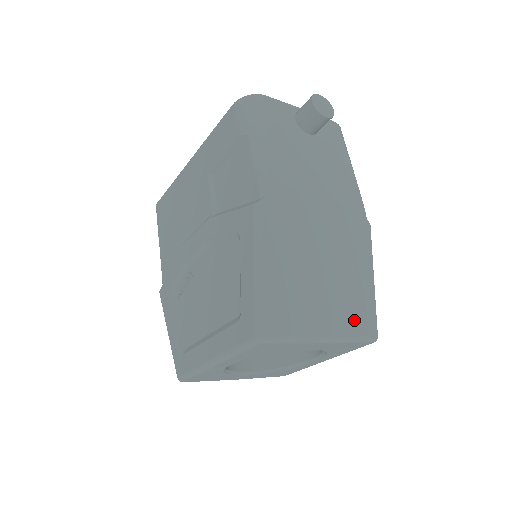
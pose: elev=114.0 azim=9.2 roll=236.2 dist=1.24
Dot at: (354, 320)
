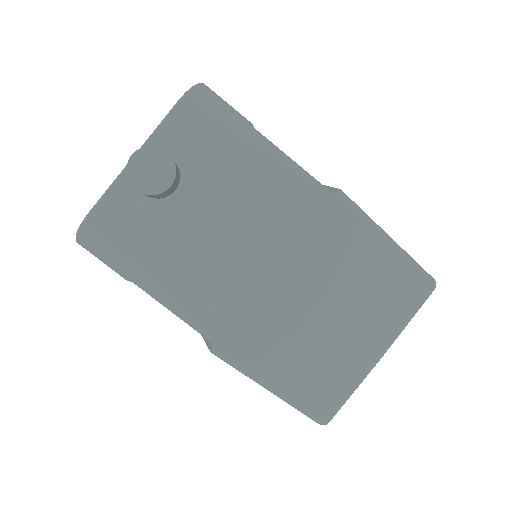
Dot at: (397, 306)
